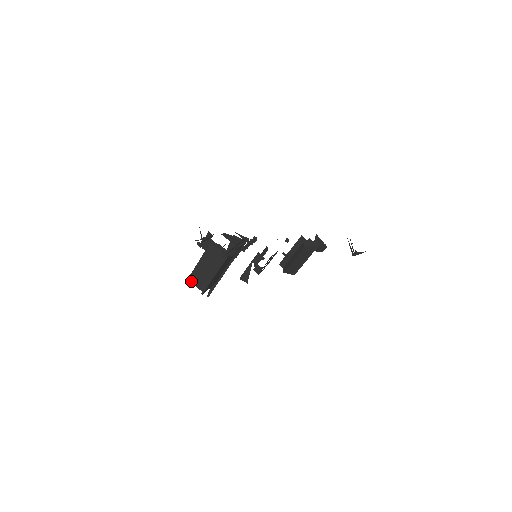
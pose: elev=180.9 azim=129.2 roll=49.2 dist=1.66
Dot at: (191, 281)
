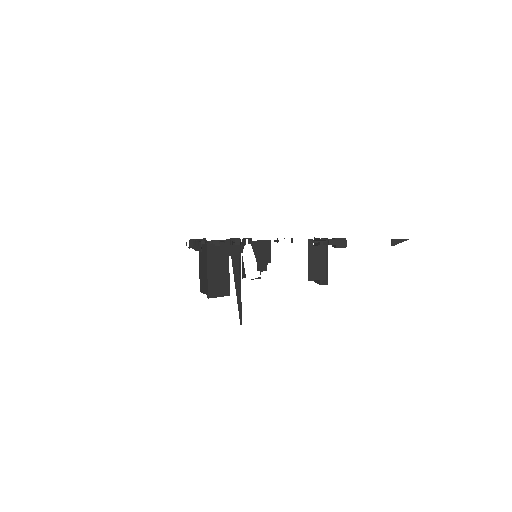
Dot at: (201, 291)
